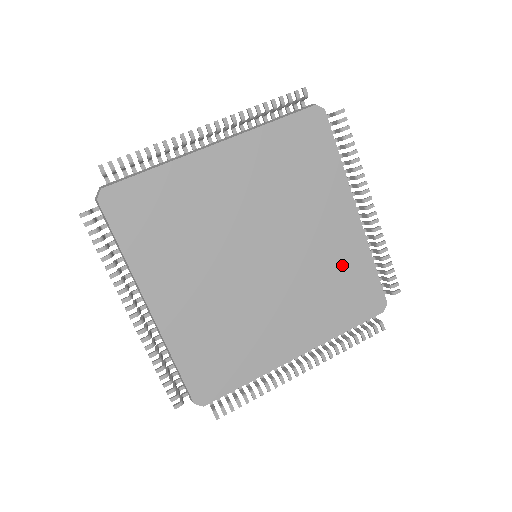
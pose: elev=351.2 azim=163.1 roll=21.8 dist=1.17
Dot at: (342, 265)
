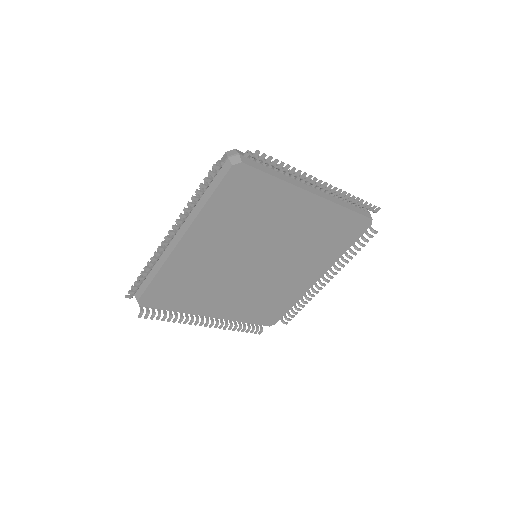
Dot at: (322, 226)
